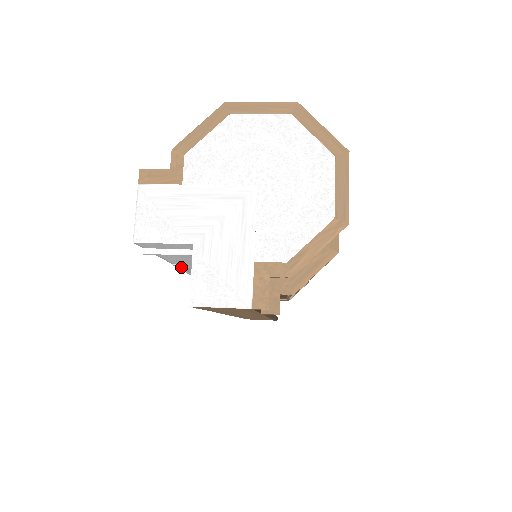
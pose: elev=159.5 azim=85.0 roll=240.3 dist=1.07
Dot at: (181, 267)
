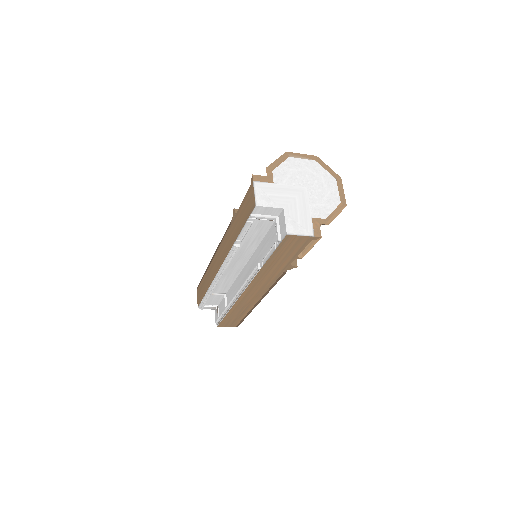
Dot at: (237, 245)
